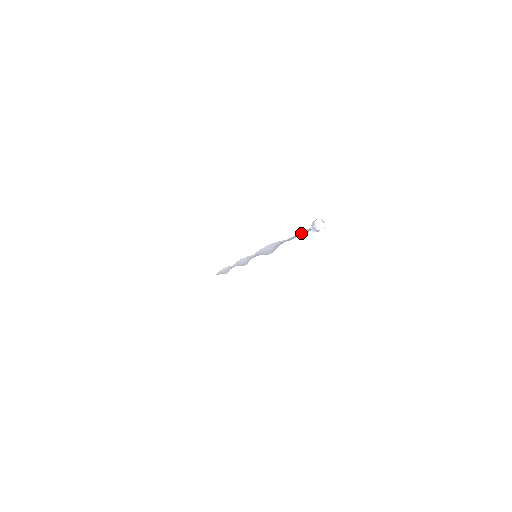
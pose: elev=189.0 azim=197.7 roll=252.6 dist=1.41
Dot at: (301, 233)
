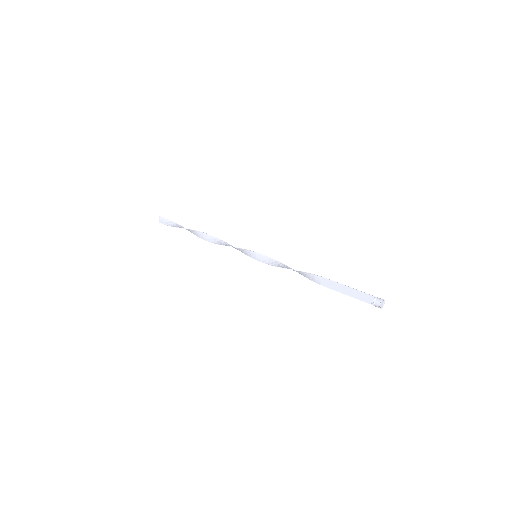
Dot at: (353, 296)
